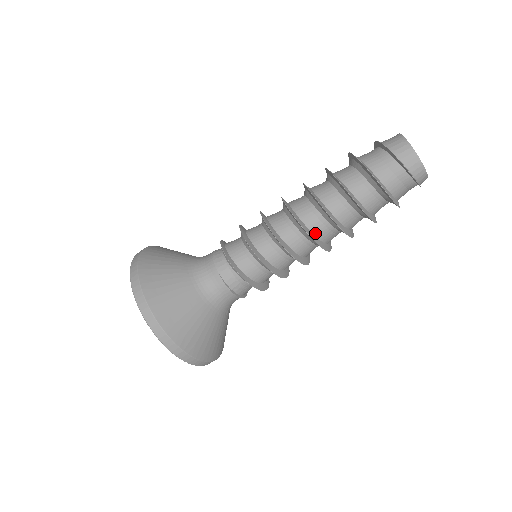
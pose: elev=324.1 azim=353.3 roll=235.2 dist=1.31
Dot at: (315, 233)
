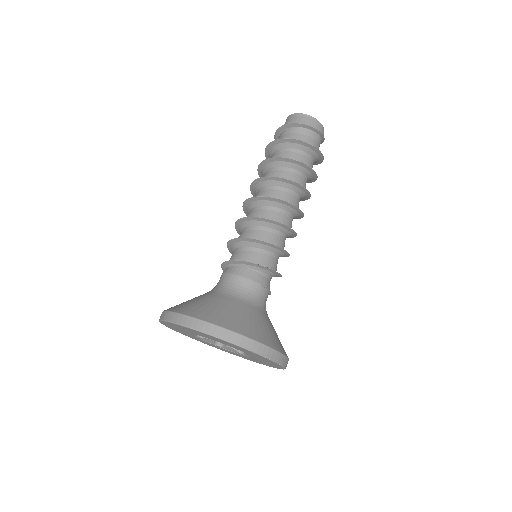
Dot at: occluded
